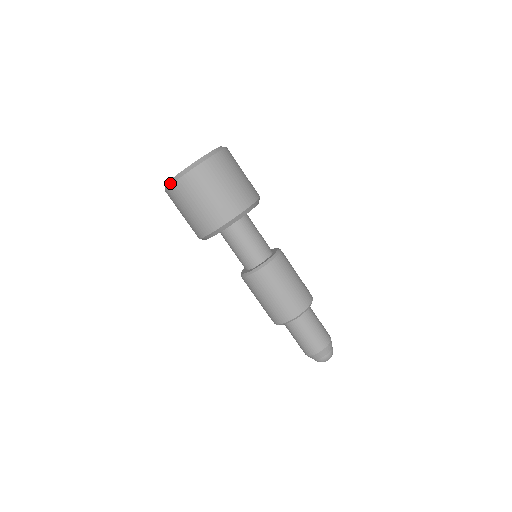
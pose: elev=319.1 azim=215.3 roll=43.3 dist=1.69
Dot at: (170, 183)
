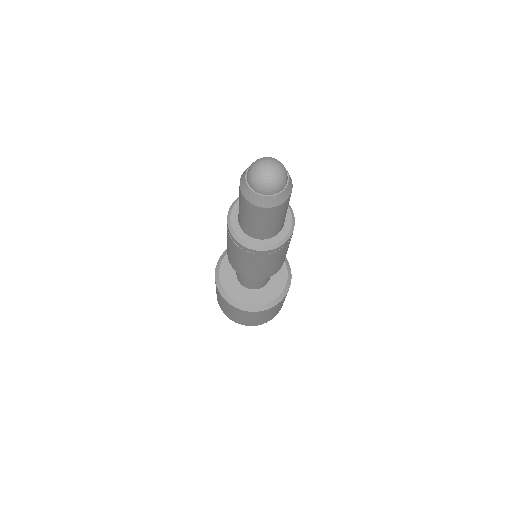
Dot at: occluded
